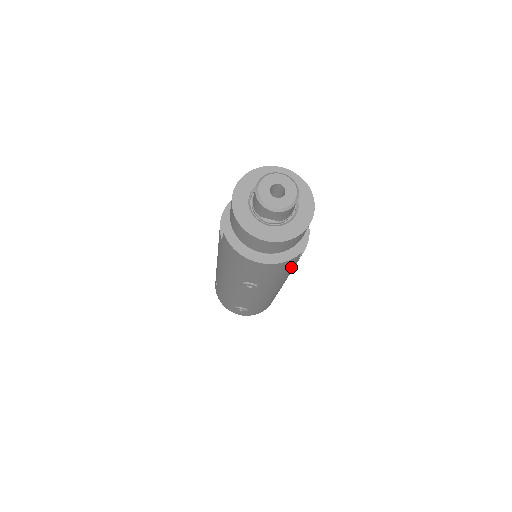
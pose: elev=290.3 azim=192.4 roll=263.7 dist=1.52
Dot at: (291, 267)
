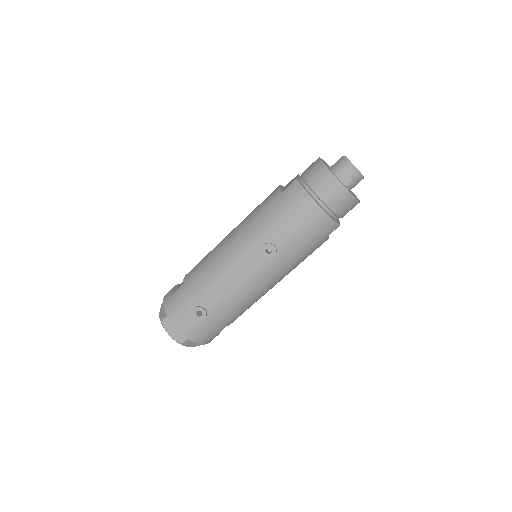
Dot at: (313, 246)
